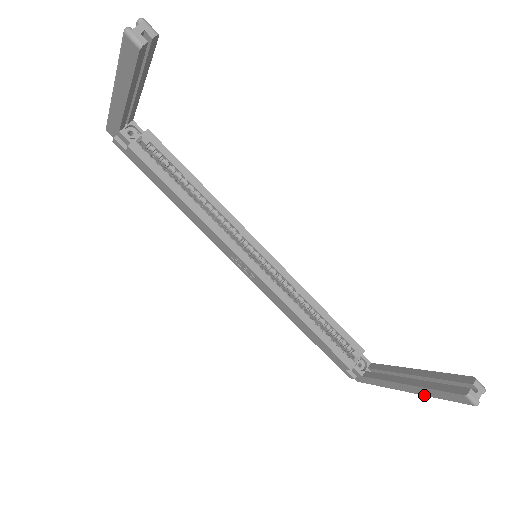
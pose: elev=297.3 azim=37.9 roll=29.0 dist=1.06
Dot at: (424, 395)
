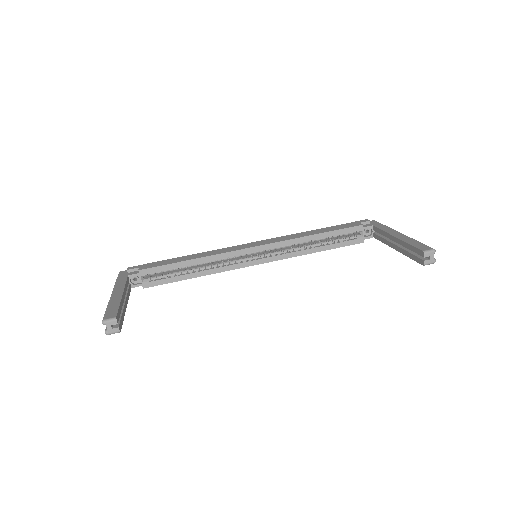
Dot at: occluded
